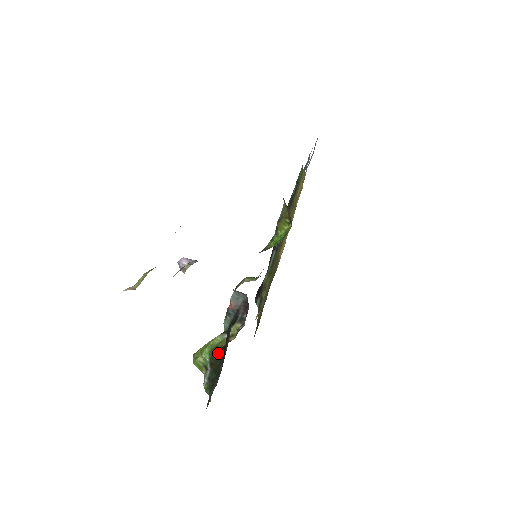
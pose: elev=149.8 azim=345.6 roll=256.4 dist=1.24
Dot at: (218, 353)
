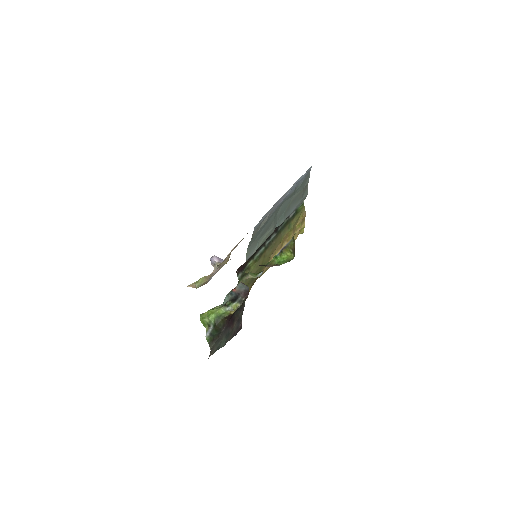
Dot at: (222, 320)
